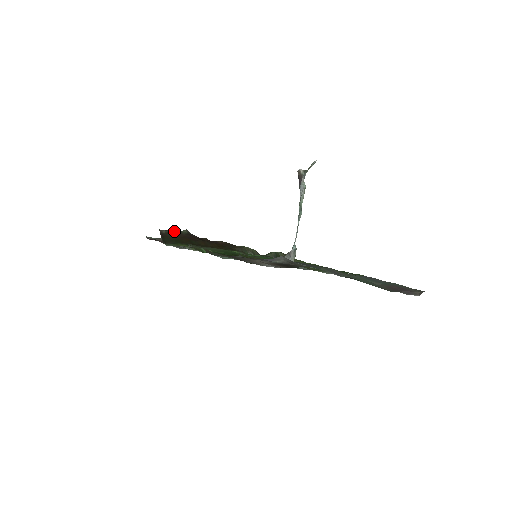
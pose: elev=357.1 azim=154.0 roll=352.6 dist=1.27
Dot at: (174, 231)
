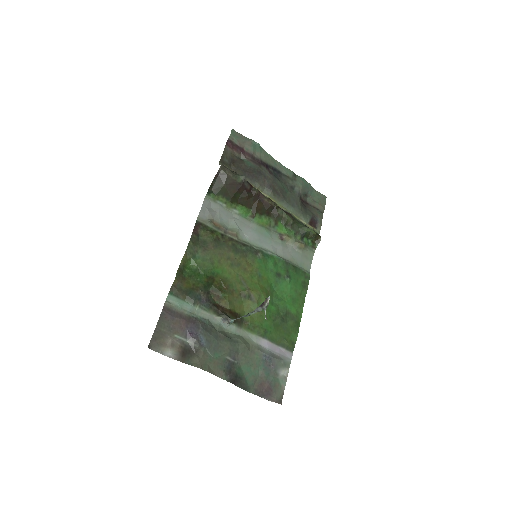
Dot at: (231, 176)
